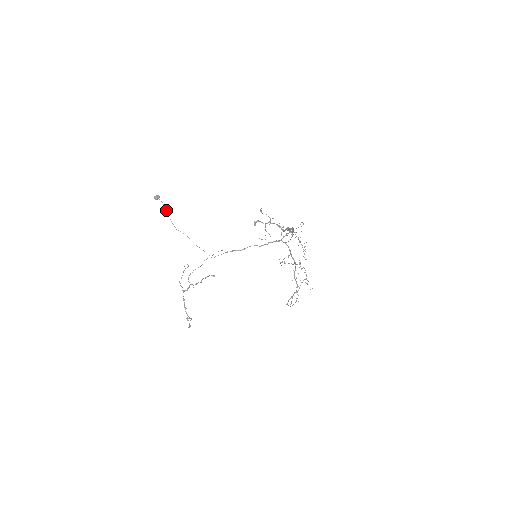
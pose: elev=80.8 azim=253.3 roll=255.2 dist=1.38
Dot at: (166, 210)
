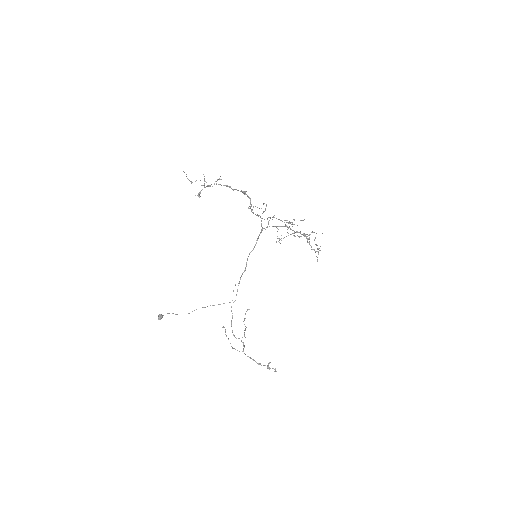
Dot at: (172, 313)
